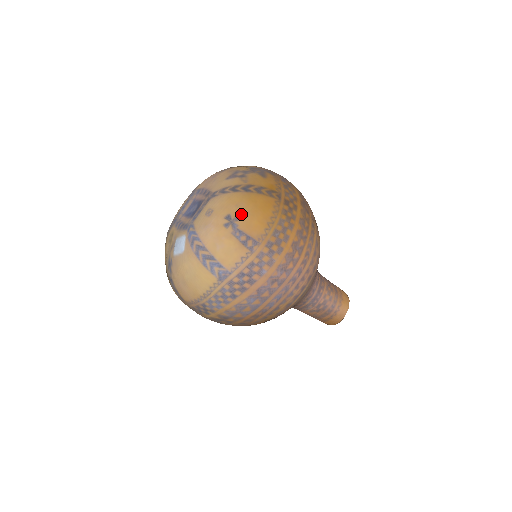
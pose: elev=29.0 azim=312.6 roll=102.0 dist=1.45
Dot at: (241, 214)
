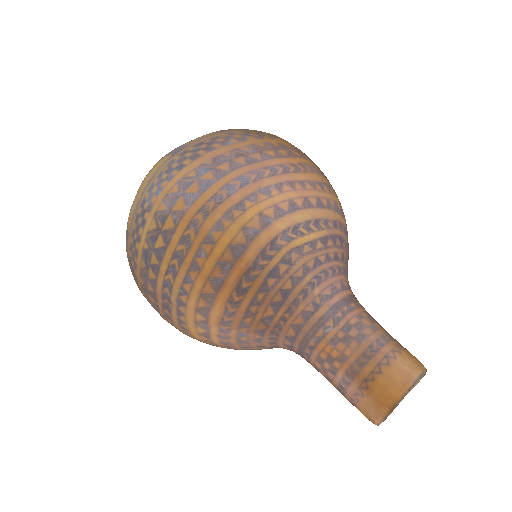
Dot at: occluded
